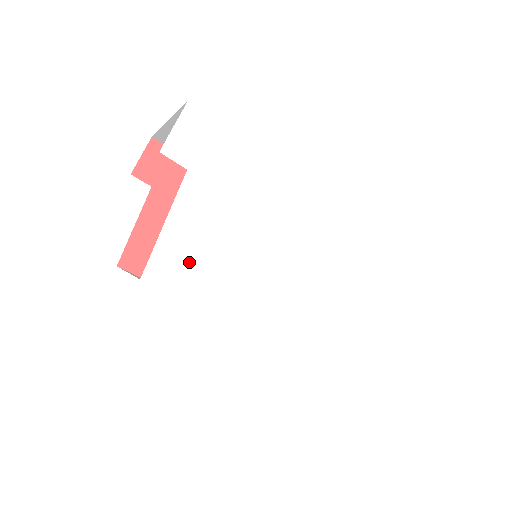
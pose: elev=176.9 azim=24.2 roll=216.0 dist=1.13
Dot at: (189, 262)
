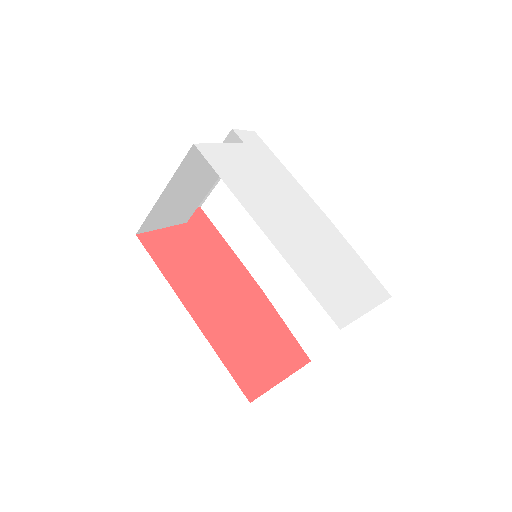
Dot at: (227, 163)
